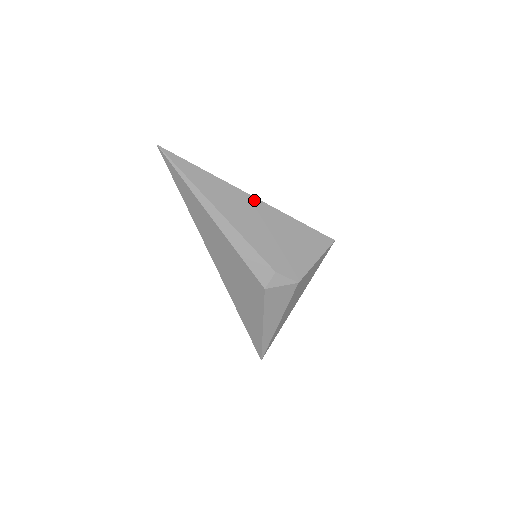
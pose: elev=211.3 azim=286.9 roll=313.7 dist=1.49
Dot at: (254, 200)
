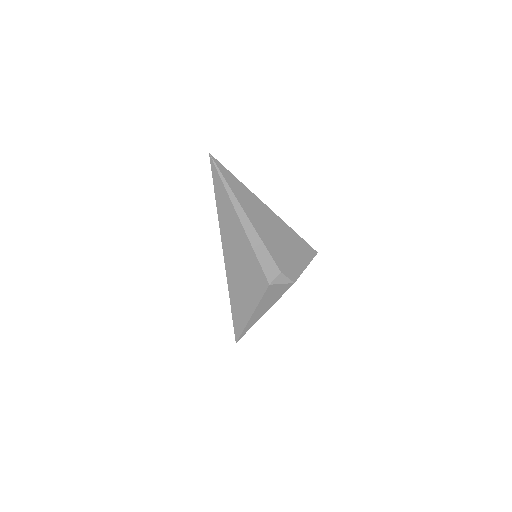
Dot at: (270, 211)
